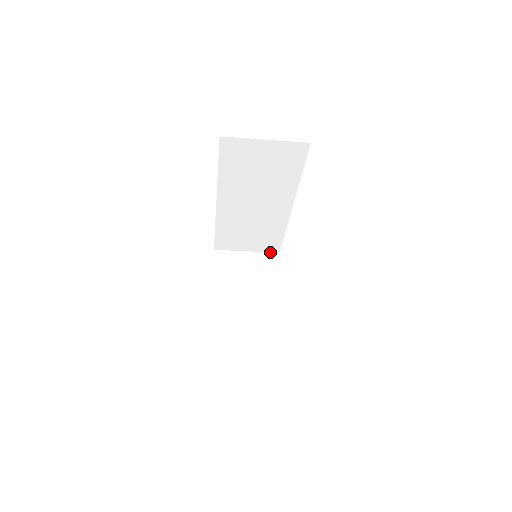
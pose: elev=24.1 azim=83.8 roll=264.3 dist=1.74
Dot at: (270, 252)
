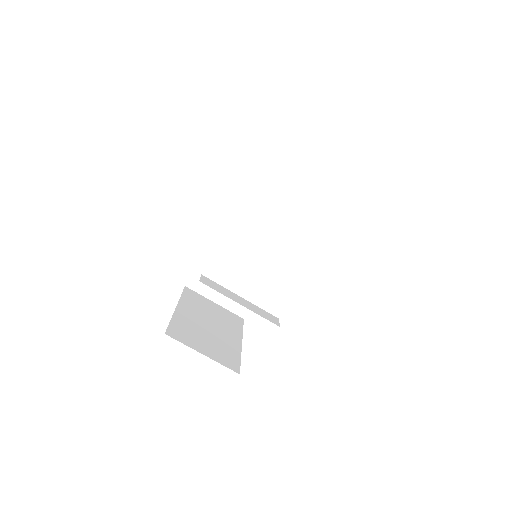
Dot at: (235, 314)
